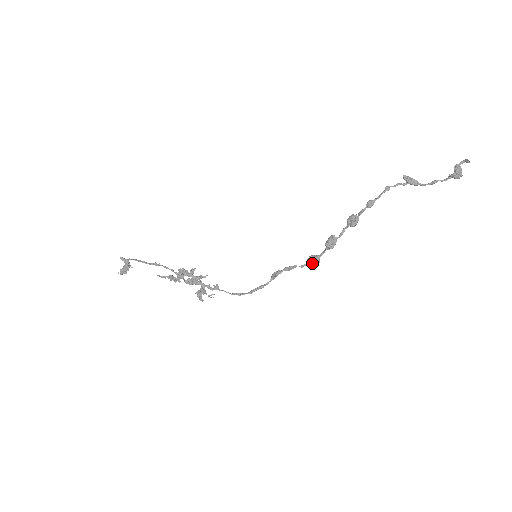
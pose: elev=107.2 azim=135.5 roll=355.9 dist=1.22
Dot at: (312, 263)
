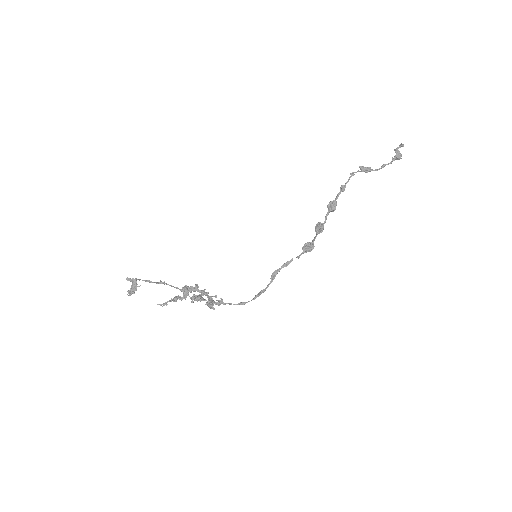
Dot at: (308, 250)
